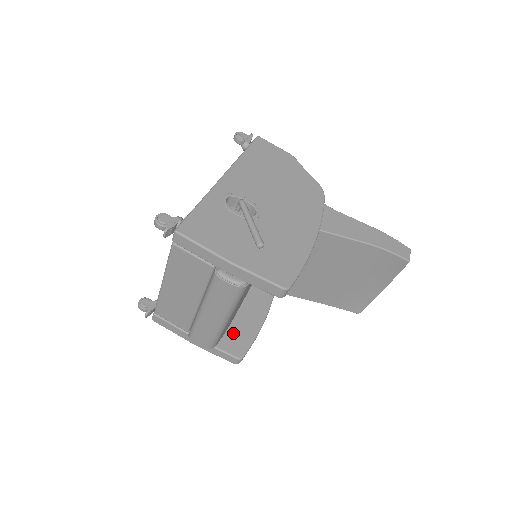
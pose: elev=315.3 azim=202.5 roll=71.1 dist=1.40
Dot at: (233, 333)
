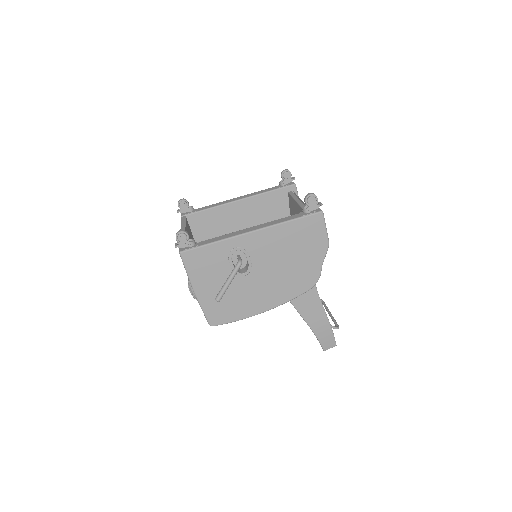
Dot at: occluded
